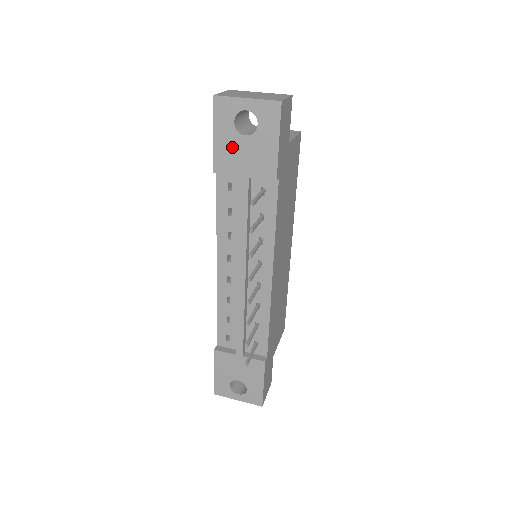
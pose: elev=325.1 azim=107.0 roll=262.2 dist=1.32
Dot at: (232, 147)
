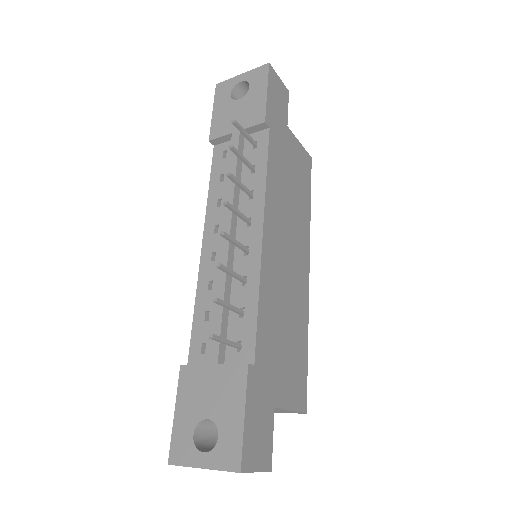
Dot at: (227, 113)
